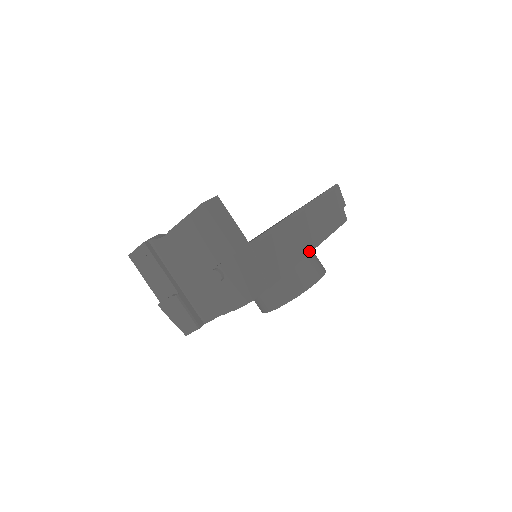
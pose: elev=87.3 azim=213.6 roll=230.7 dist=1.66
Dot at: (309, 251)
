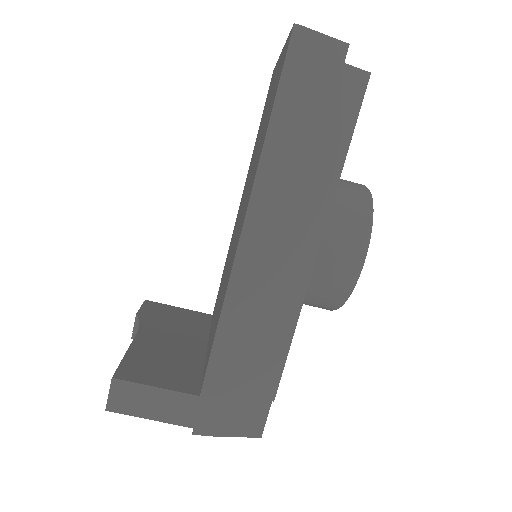
Dot at: (309, 267)
